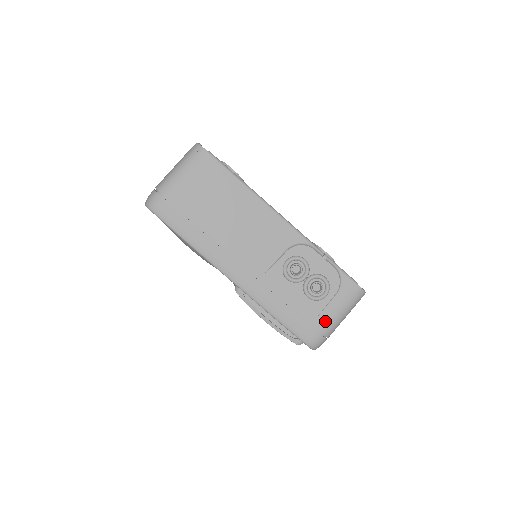
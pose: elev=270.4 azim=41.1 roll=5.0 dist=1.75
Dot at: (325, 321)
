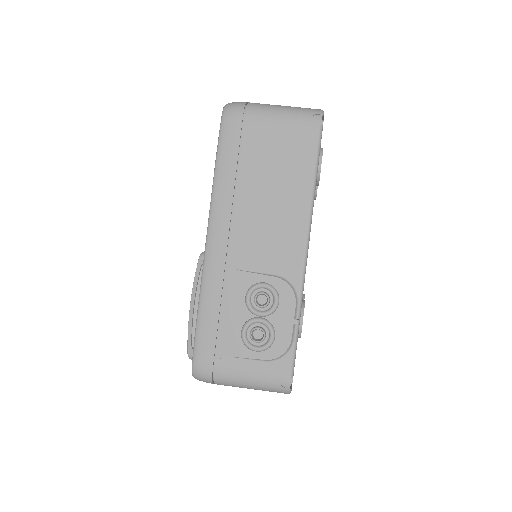
Dot at: (229, 368)
